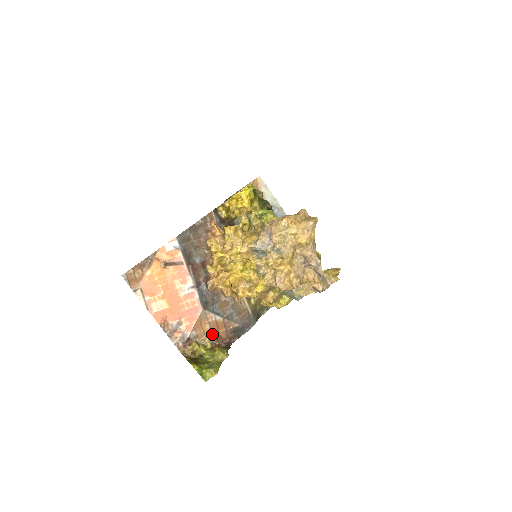
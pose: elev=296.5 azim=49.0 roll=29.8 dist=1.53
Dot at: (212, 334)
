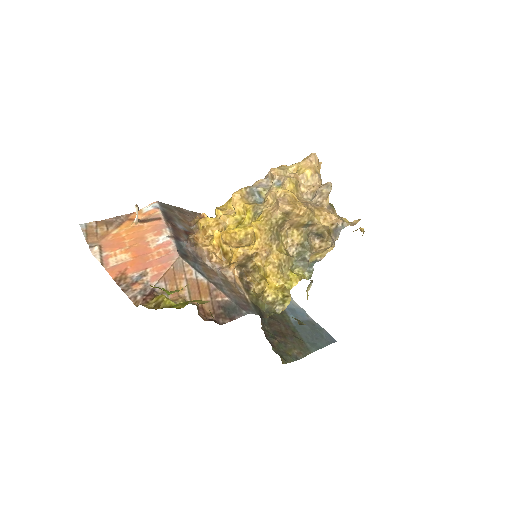
Dot at: (190, 299)
